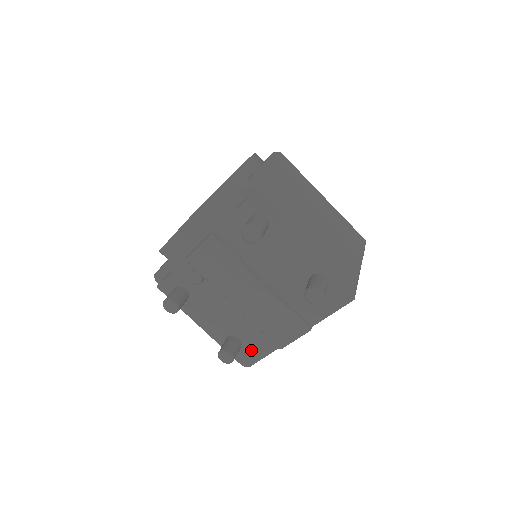
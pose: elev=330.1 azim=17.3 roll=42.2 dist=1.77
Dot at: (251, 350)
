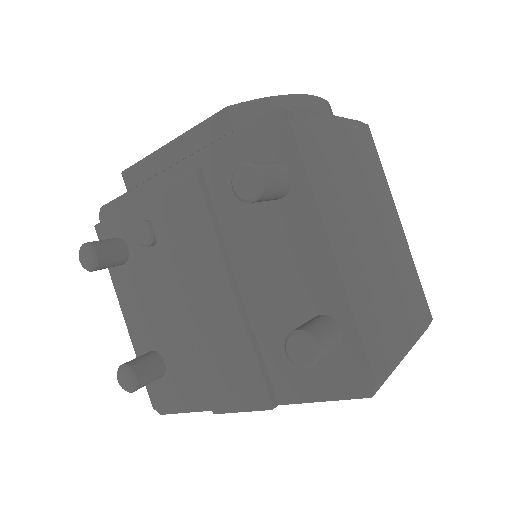
Dot at: (174, 390)
